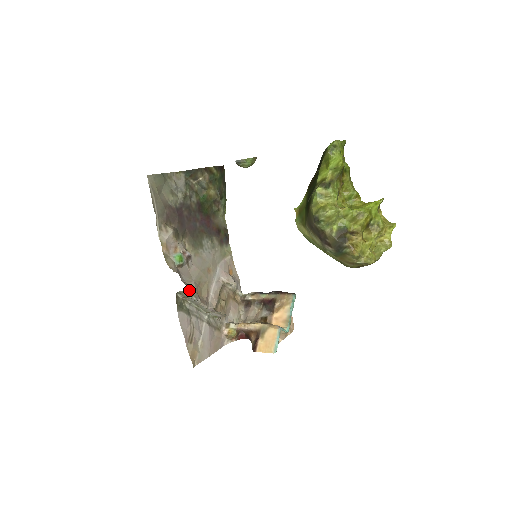
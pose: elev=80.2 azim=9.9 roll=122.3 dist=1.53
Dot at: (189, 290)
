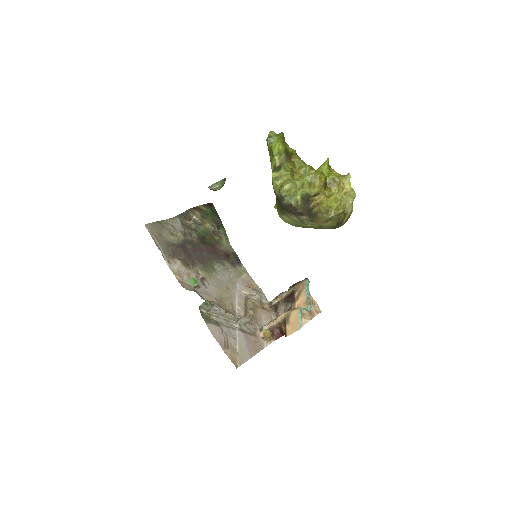
Dot at: (206, 300)
